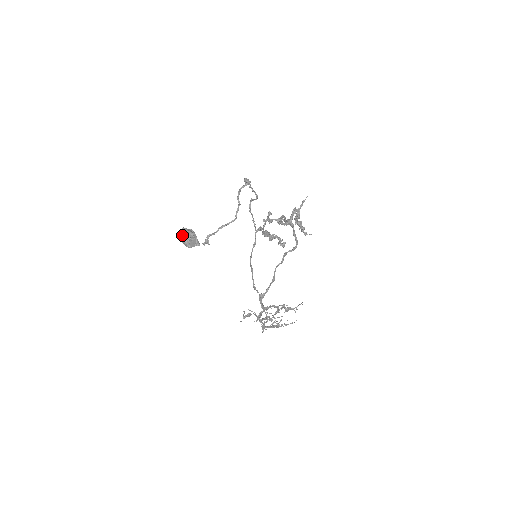
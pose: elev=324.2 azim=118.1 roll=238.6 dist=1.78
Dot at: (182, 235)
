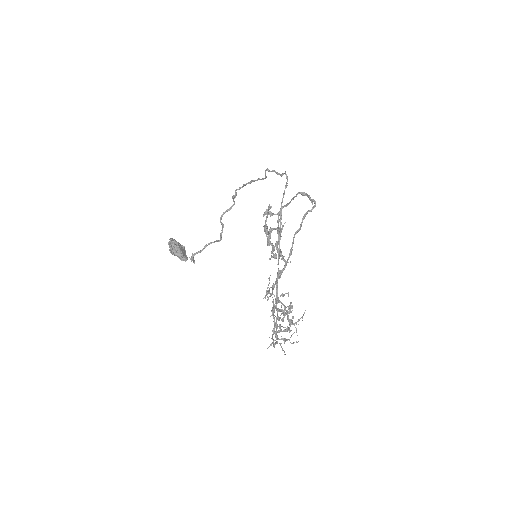
Dot at: (172, 241)
